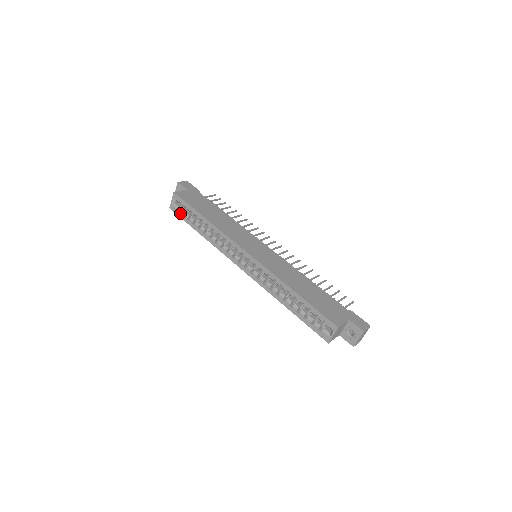
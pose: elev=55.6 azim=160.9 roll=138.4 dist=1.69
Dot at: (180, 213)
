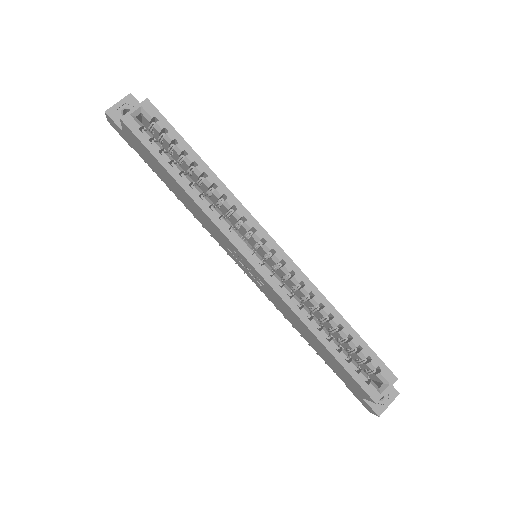
Dot at: (146, 135)
